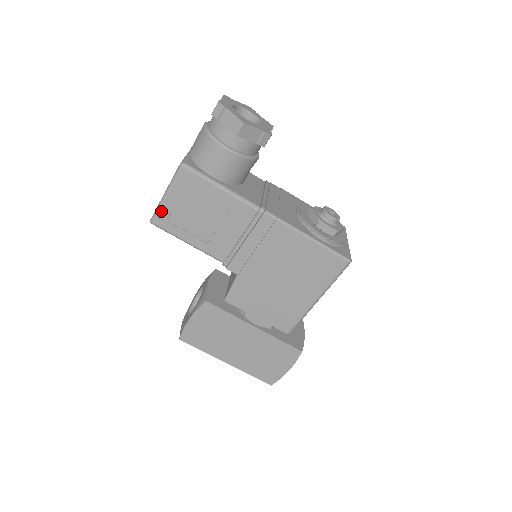
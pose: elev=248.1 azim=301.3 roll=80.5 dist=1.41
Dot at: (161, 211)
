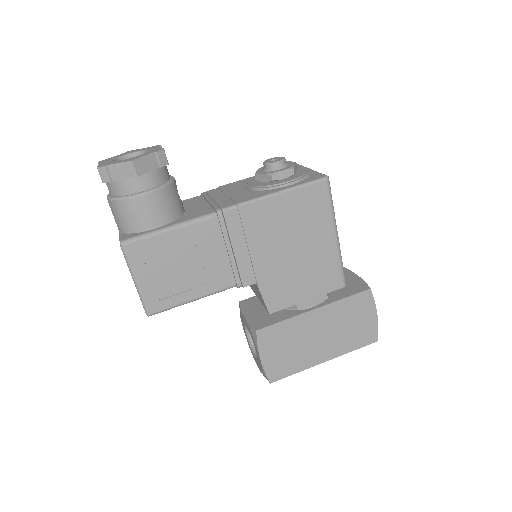
Dot at: (146, 298)
